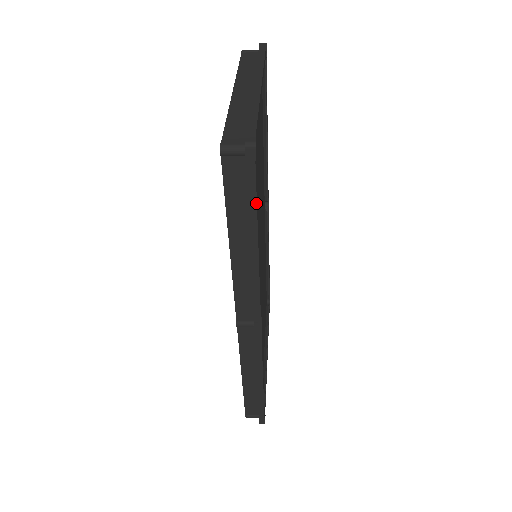
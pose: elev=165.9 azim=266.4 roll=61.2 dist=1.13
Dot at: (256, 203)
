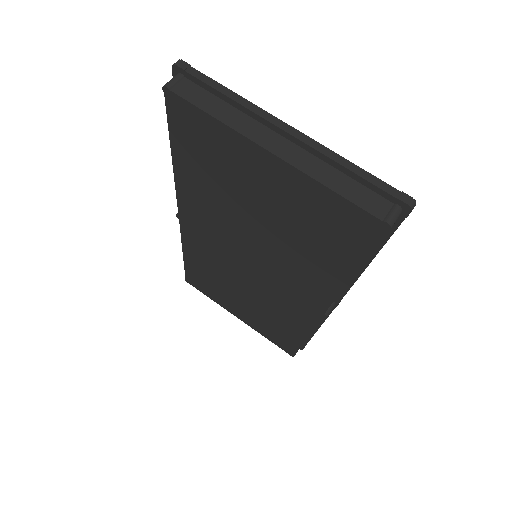
Dot at: occluded
